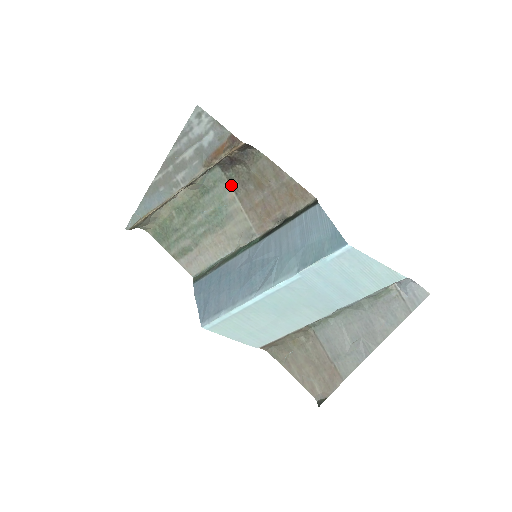
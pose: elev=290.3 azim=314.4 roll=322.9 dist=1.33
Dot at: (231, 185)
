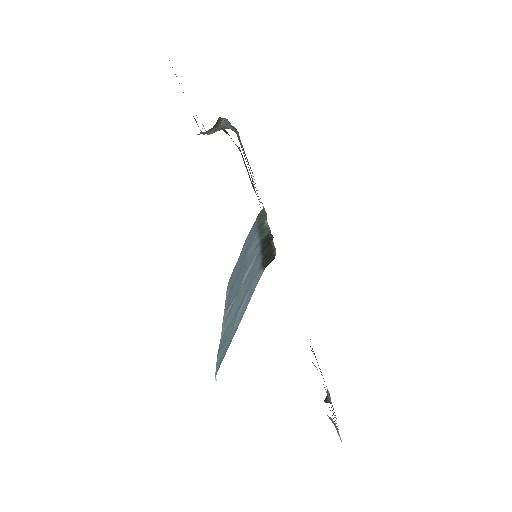
Dot at: occluded
